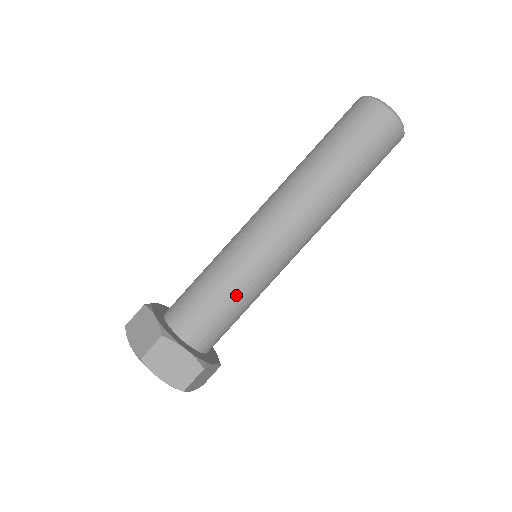
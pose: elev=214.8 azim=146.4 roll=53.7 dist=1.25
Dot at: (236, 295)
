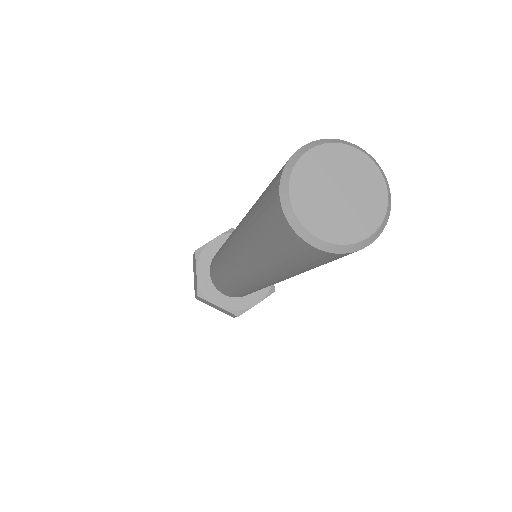
Dot at: (238, 291)
